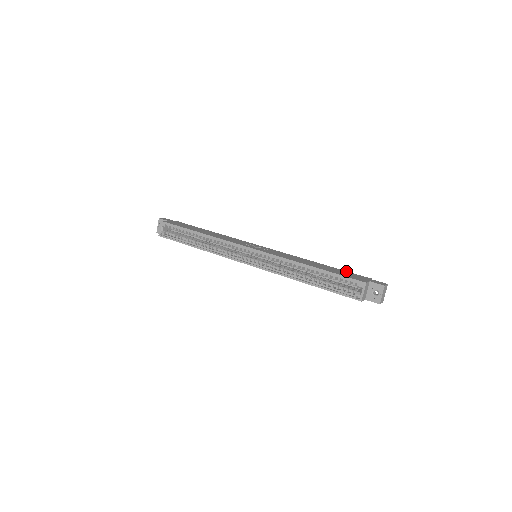
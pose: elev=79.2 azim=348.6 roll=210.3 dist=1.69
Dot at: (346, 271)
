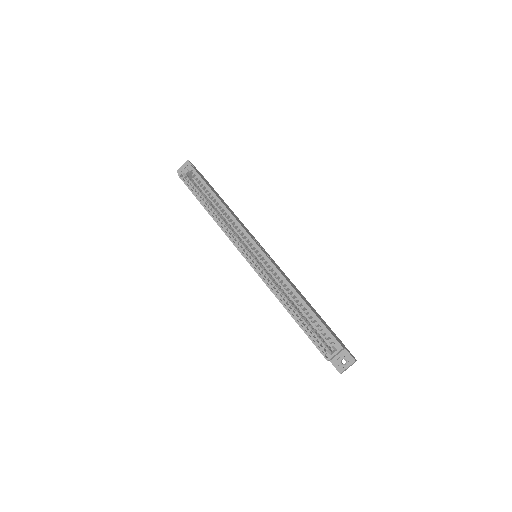
Dot at: occluded
